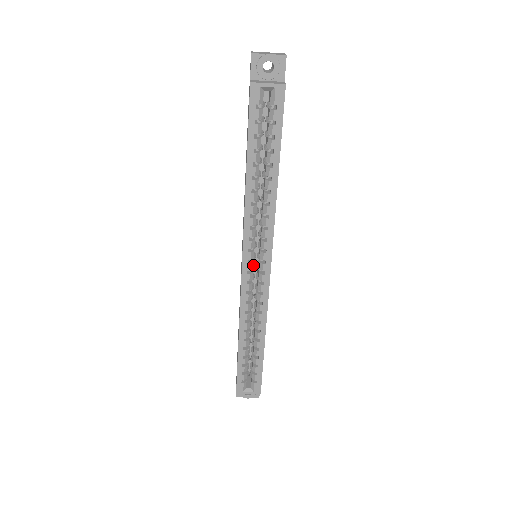
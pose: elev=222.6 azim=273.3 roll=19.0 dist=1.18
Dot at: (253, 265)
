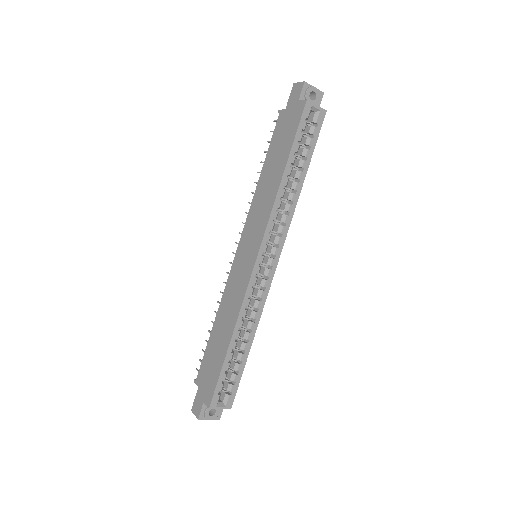
Dot at: occluded
